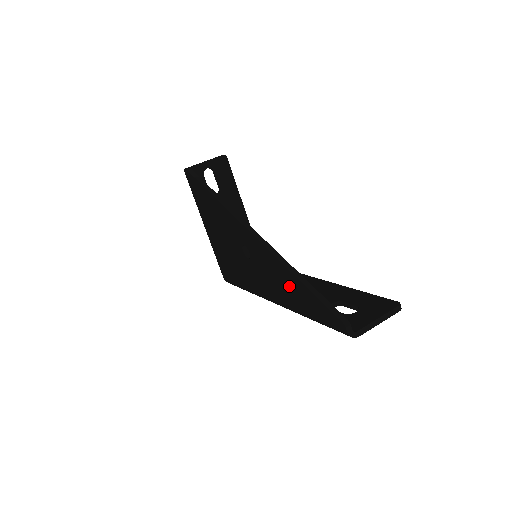
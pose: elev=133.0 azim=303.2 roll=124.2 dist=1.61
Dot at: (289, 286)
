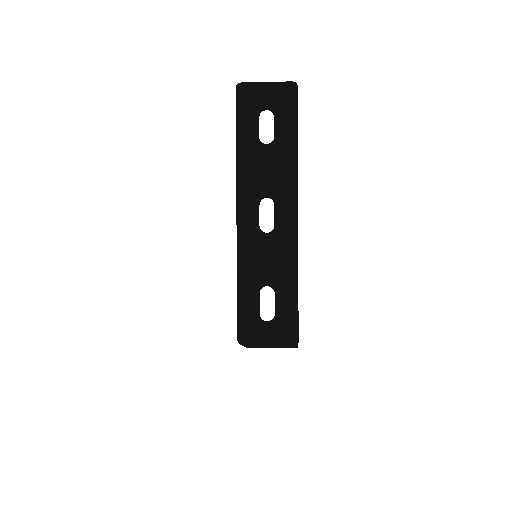
Dot at: occluded
